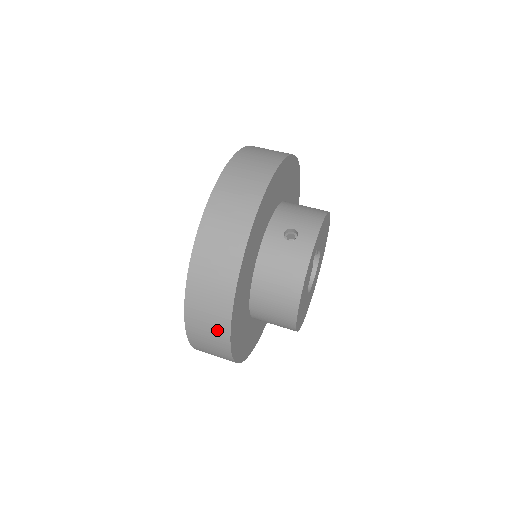
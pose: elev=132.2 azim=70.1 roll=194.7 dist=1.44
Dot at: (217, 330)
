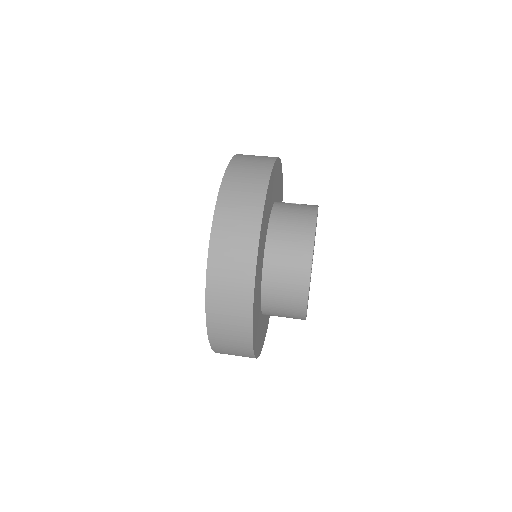
Dot at: (247, 227)
